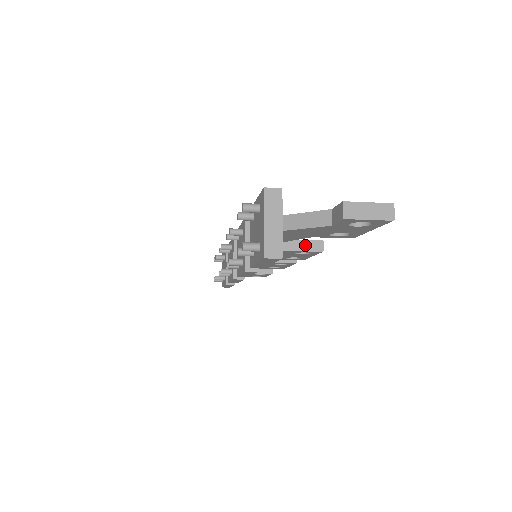
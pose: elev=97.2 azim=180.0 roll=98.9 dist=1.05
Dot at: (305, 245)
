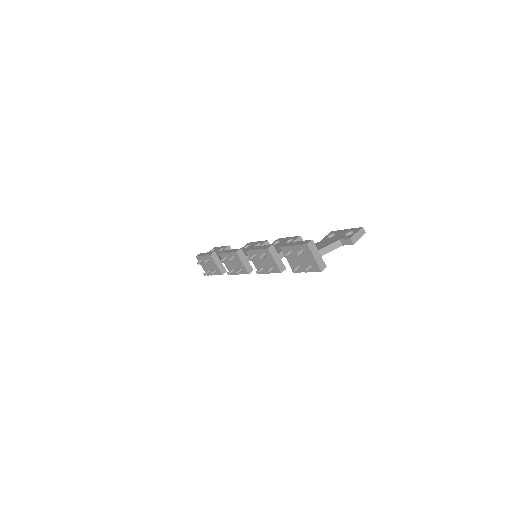
Dot at: occluded
